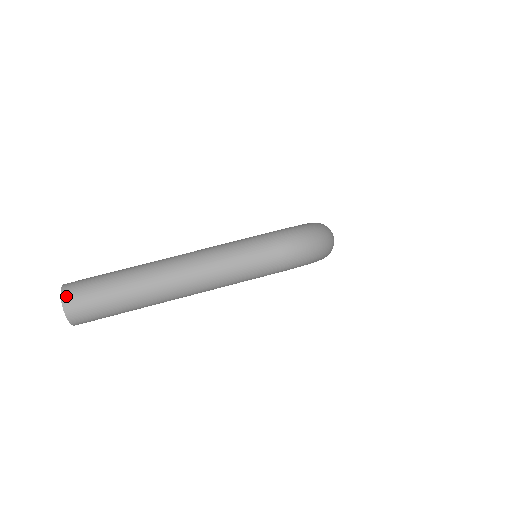
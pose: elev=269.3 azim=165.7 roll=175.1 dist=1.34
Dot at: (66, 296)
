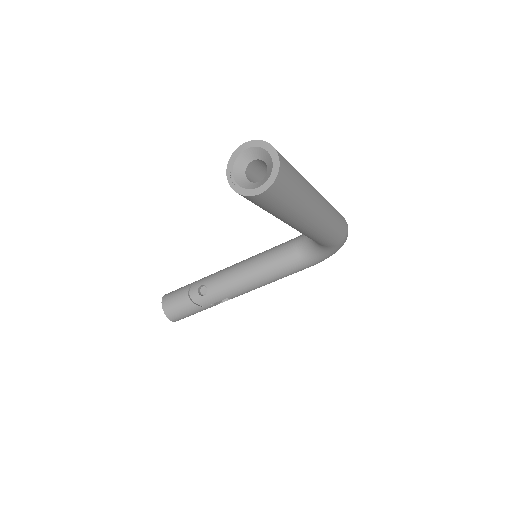
Dot at: occluded
